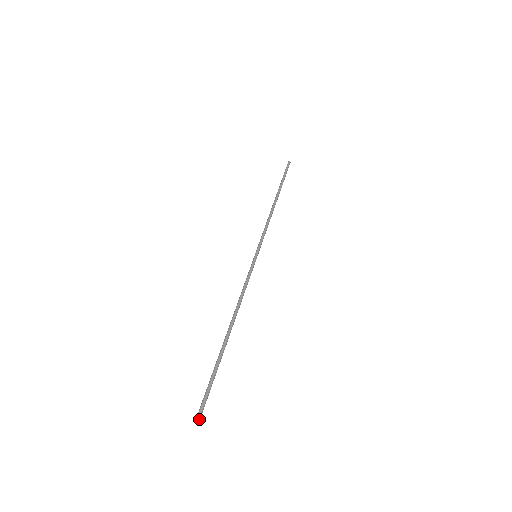
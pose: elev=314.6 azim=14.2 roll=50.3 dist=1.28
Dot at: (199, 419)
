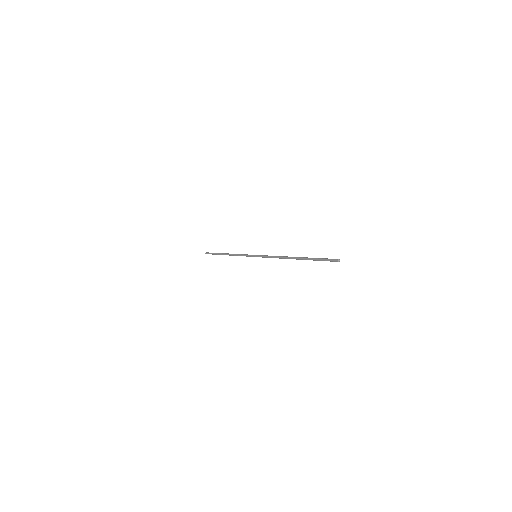
Dot at: (339, 261)
